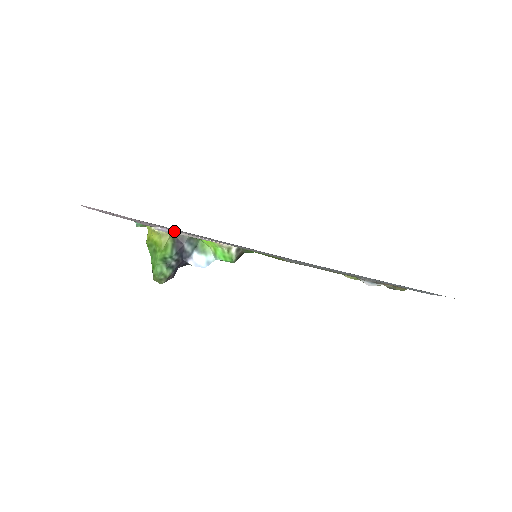
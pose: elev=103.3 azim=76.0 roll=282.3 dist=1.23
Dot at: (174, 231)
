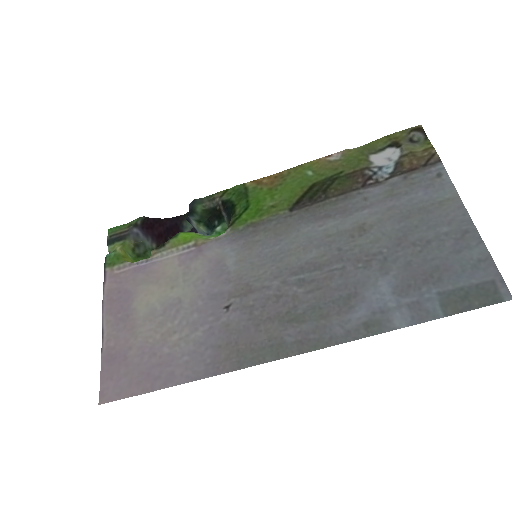
Dot at: (154, 262)
